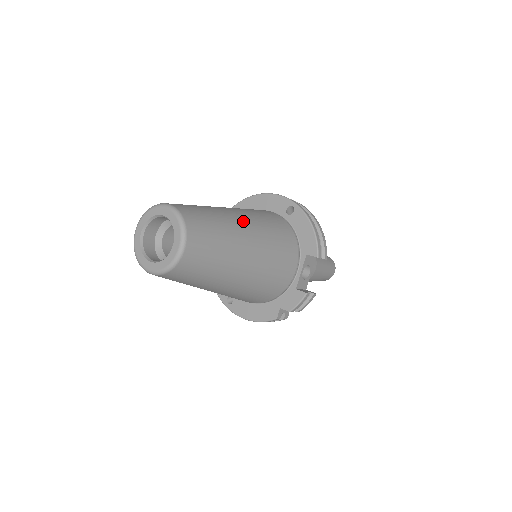
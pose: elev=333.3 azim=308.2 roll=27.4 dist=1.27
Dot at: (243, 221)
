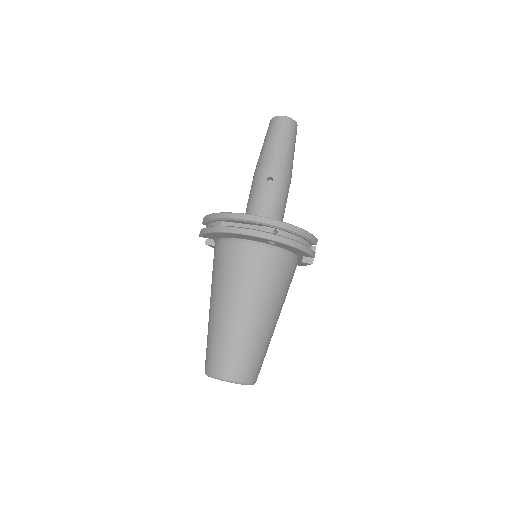
Dot at: (261, 317)
